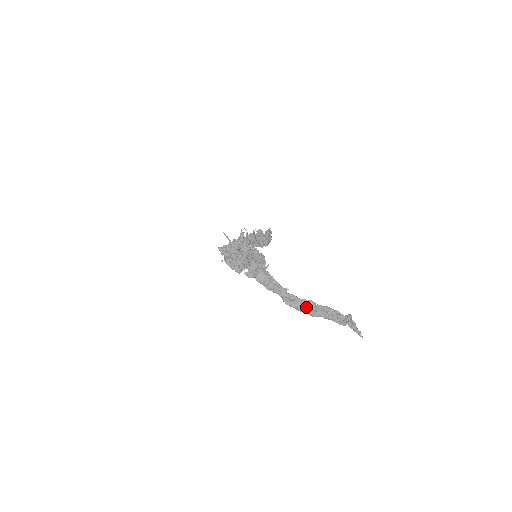
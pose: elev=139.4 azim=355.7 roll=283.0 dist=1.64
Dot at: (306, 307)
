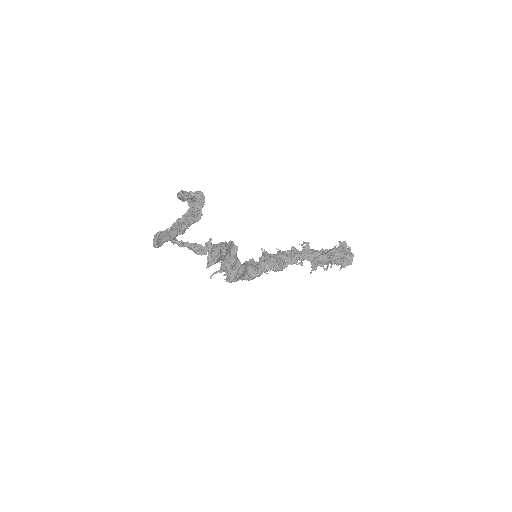
Dot at: (175, 229)
